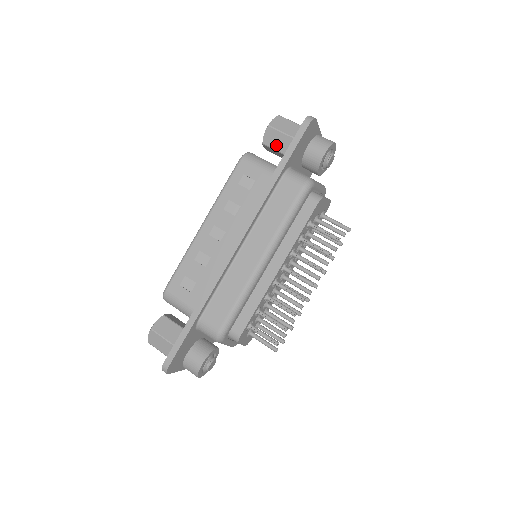
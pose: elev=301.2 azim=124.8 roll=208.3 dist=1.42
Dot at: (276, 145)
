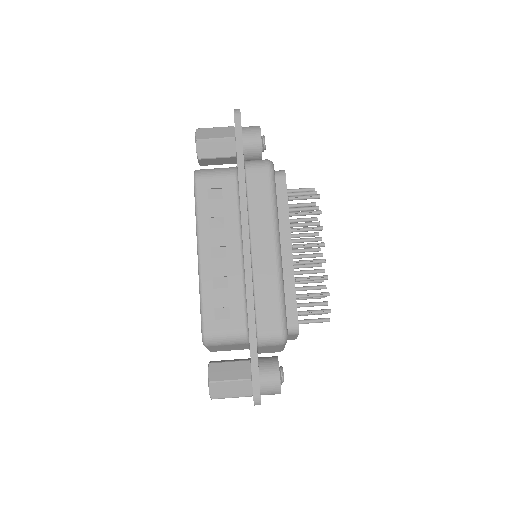
Dot at: (213, 153)
